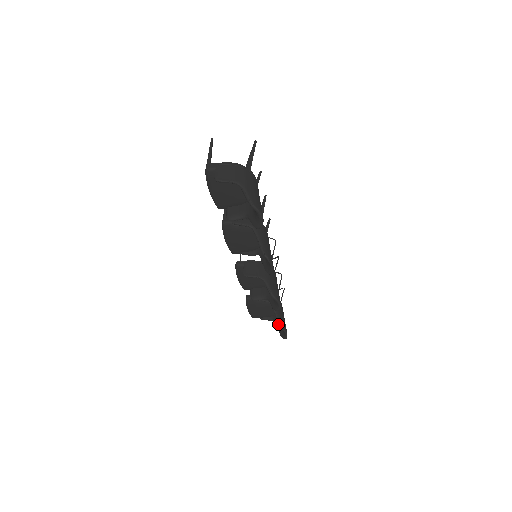
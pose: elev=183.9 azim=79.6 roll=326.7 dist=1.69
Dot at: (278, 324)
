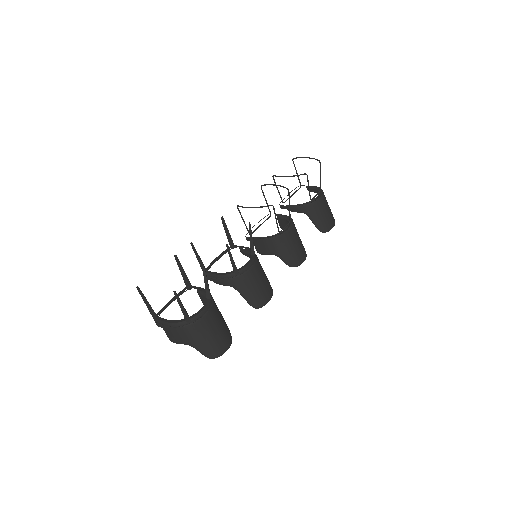
Dot at: occluded
